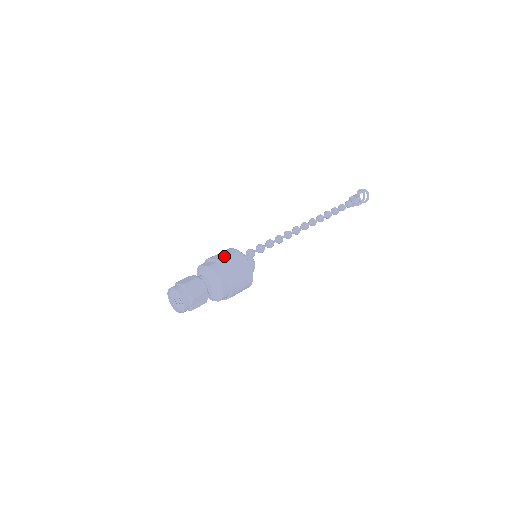
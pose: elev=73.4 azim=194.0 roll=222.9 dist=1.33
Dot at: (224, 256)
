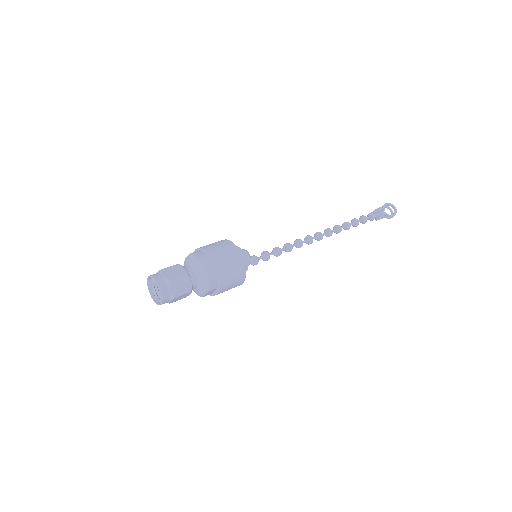
Dot at: occluded
